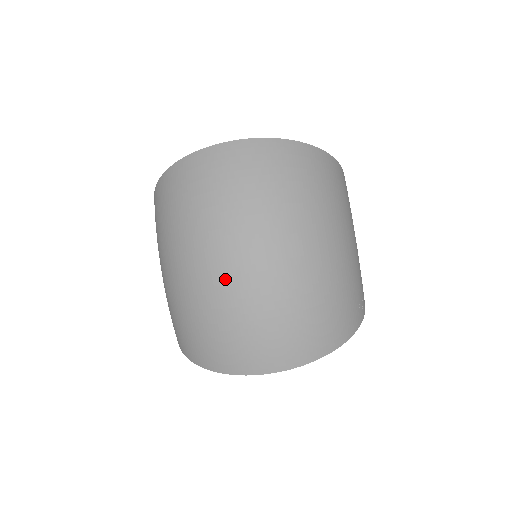
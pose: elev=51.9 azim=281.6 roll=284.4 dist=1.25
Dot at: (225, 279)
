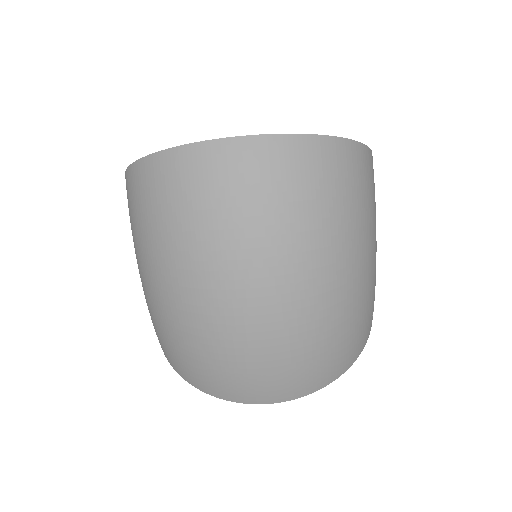
Dot at: (228, 319)
